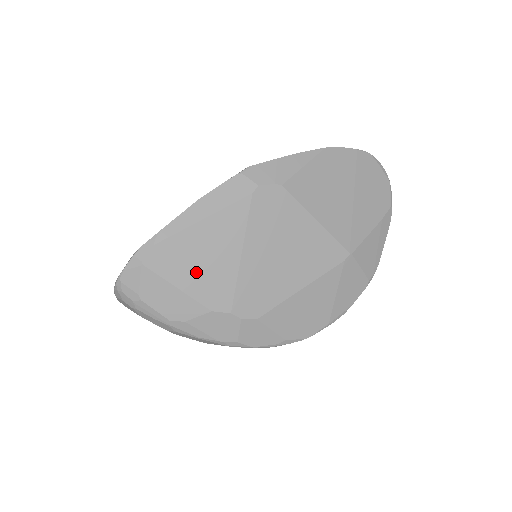
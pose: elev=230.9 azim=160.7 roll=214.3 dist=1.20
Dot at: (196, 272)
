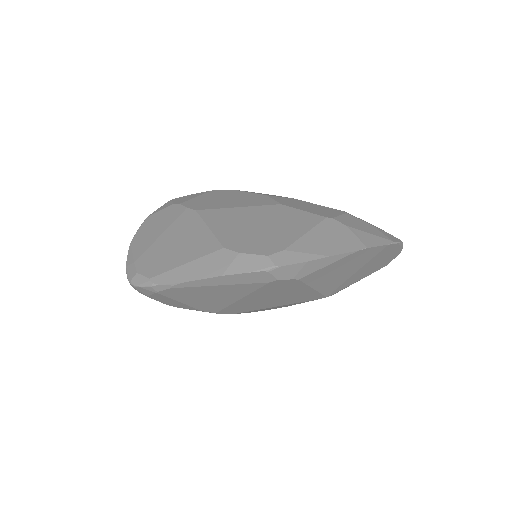
Dot at: (199, 300)
